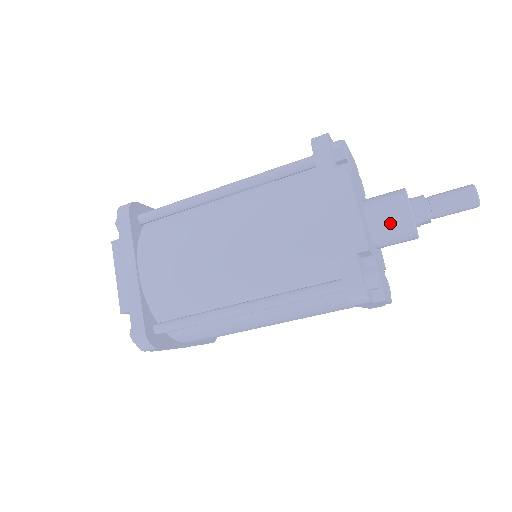
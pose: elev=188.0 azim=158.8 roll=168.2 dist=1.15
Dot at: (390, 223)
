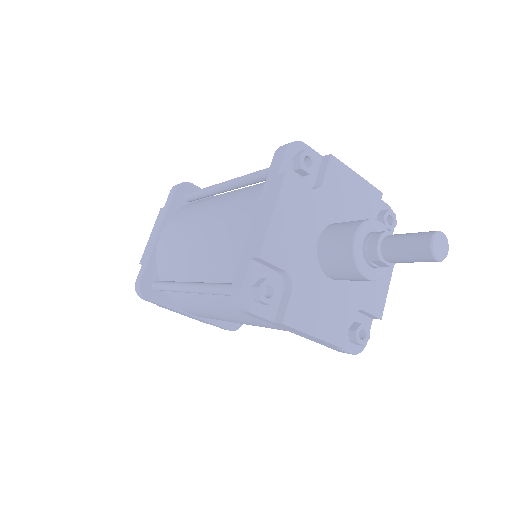
Dot at: (334, 250)
